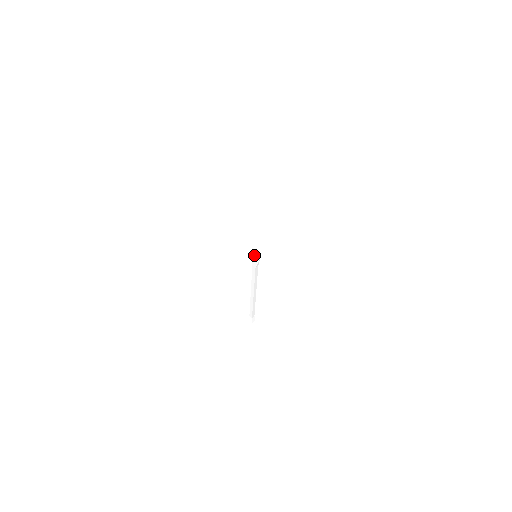
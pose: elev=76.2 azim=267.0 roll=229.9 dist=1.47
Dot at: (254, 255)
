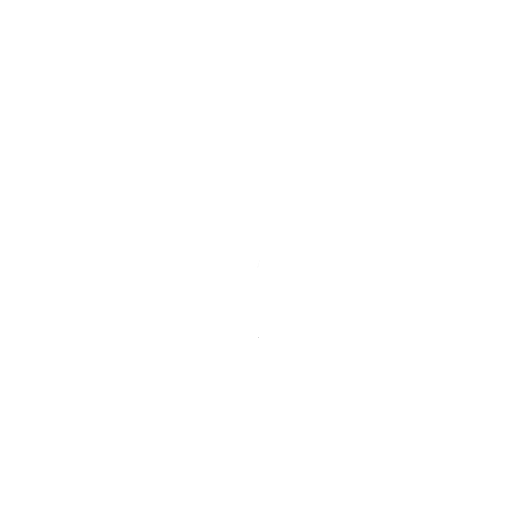
Dot at: (254, 254)
